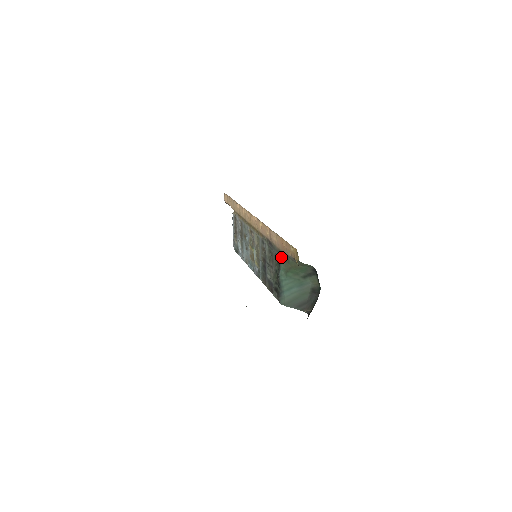
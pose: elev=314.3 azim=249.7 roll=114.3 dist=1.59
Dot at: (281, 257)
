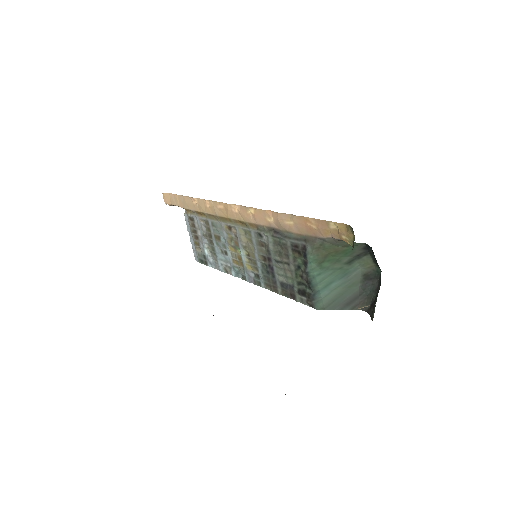
Dot at: (308, 245)
